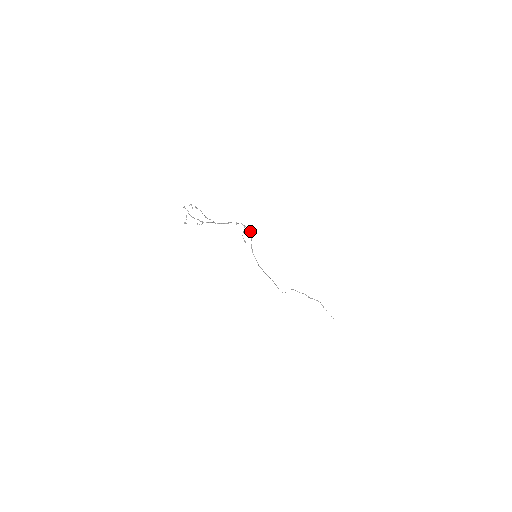
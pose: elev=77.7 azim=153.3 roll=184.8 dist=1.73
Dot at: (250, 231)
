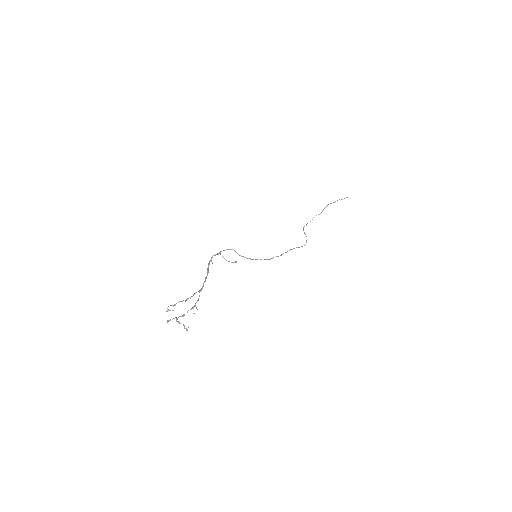
Dot at: occluded
